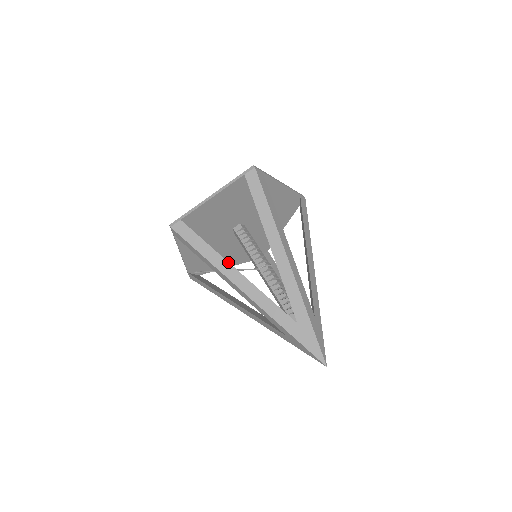
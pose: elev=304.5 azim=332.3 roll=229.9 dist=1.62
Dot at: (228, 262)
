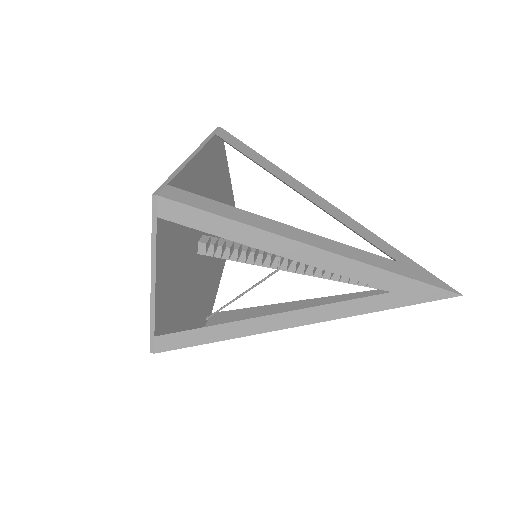
Dot at: (256, 318)
